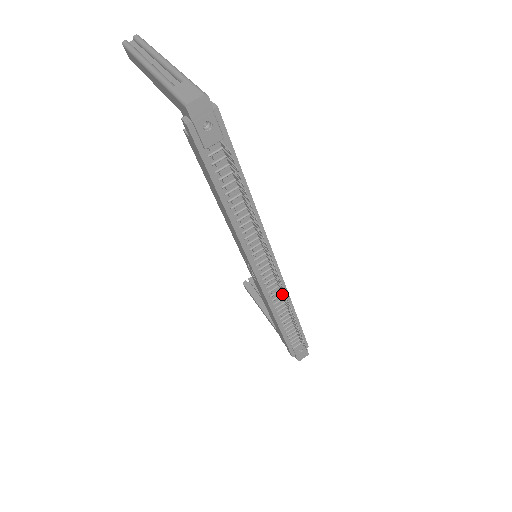
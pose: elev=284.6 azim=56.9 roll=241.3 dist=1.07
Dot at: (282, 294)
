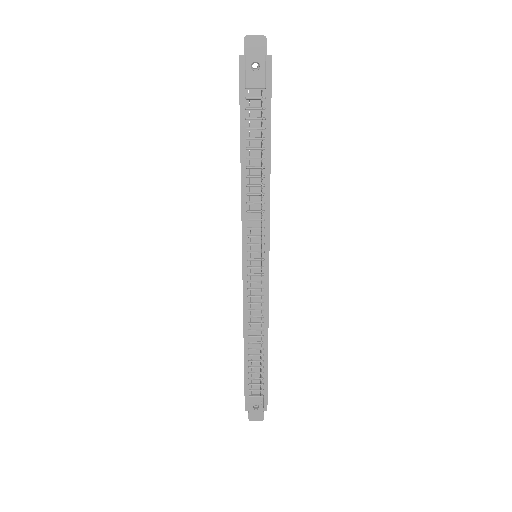
Dot at: occluded
